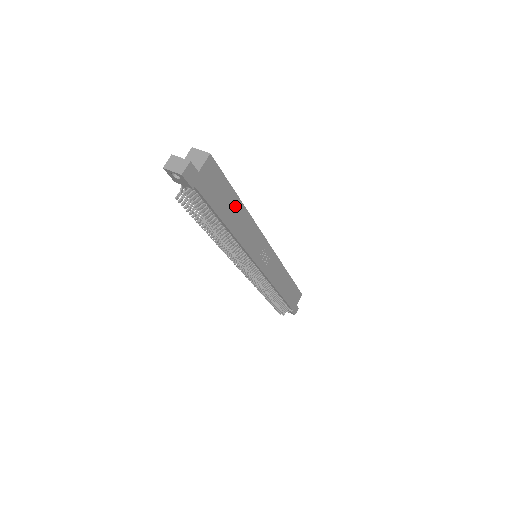
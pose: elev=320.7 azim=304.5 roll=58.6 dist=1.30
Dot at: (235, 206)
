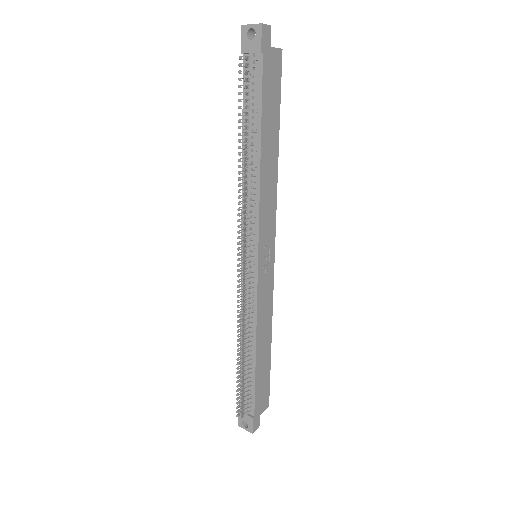
Dot at: (273, 139)
